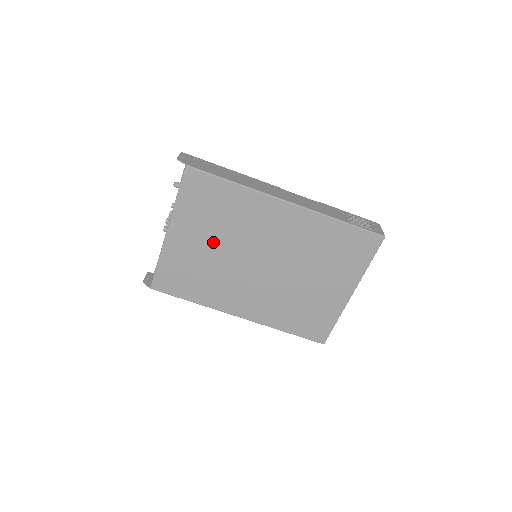
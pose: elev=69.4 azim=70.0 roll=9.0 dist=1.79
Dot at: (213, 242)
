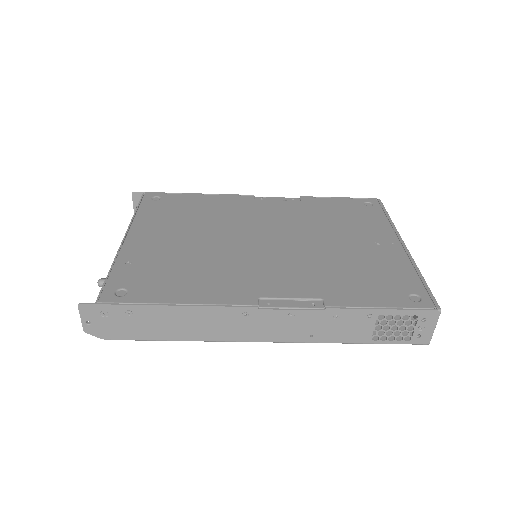
Dot at: occluded
